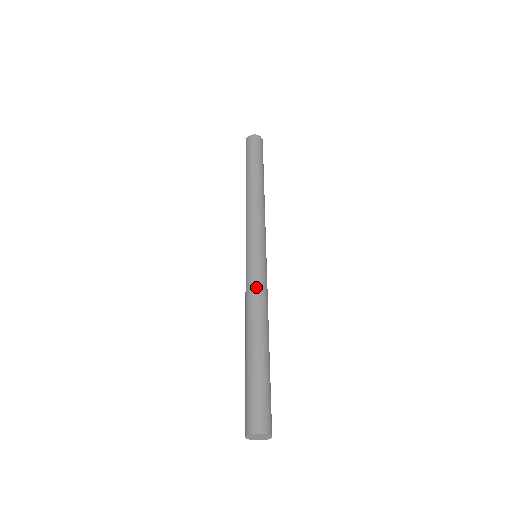
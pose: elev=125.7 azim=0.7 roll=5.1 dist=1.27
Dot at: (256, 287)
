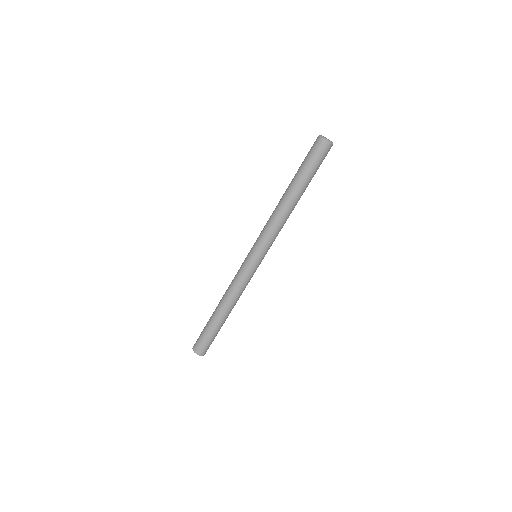
Dot at: (239, 284)
